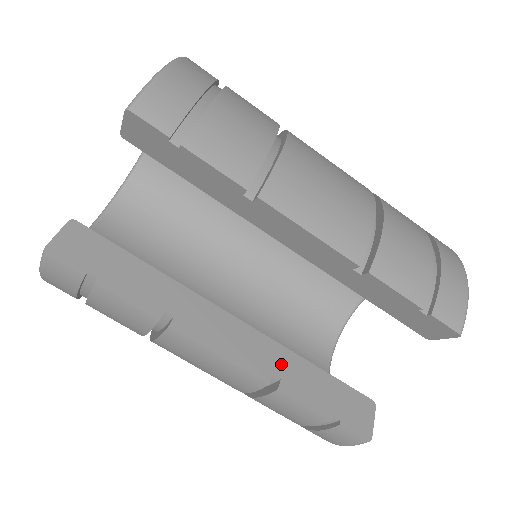
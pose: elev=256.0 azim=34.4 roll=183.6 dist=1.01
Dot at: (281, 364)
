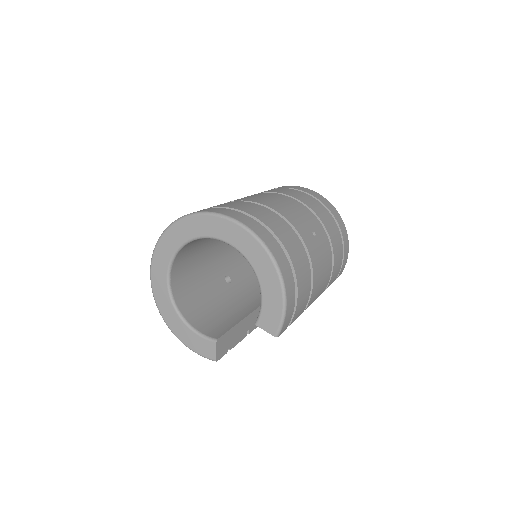
Dot at: occluded
